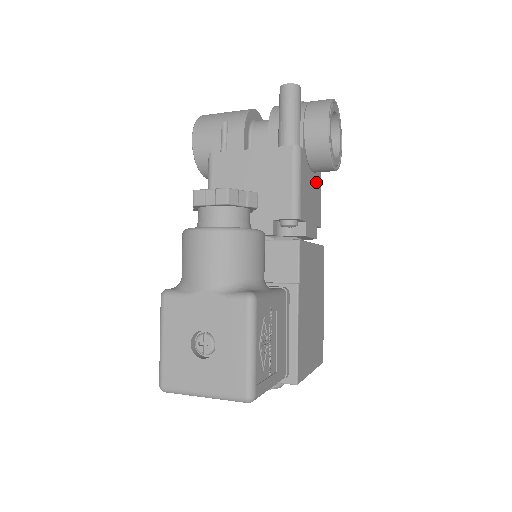
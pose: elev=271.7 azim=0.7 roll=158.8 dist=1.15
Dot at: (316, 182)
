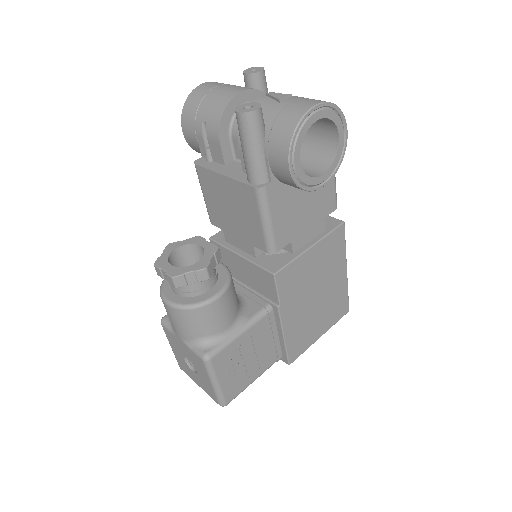
Dot at: occluded
